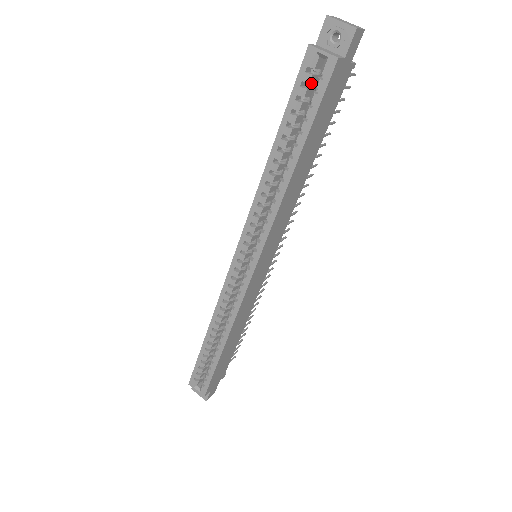
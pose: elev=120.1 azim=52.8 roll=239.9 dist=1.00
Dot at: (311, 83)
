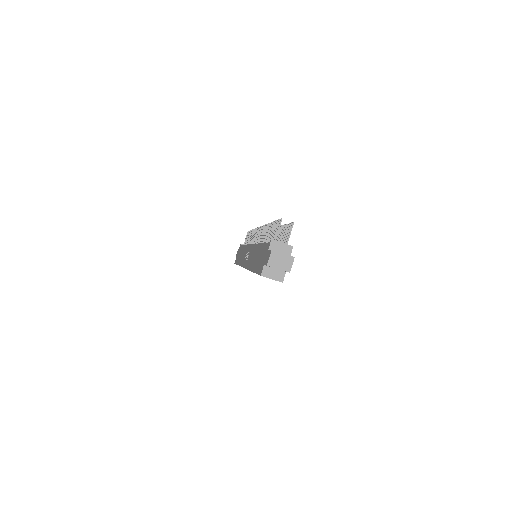
Dot at: occluded
